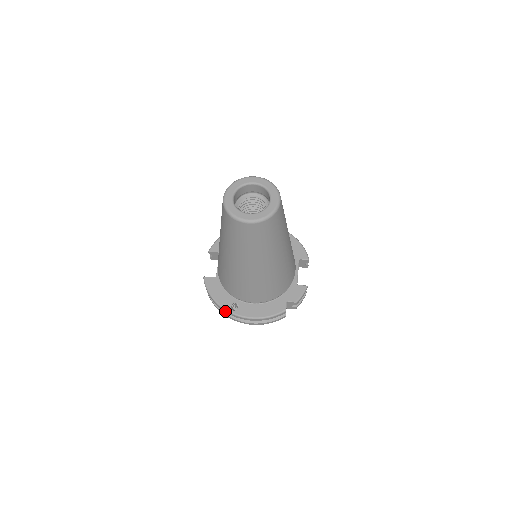
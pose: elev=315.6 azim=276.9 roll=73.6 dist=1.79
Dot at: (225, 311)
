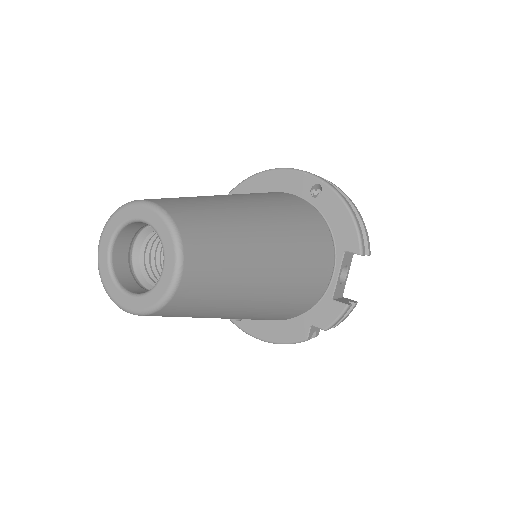
Dot at: occluded
